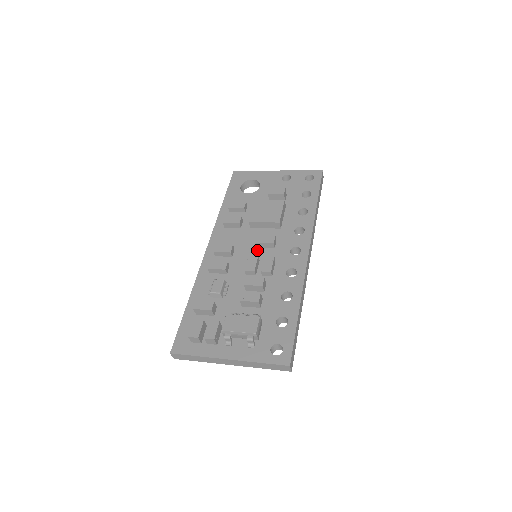
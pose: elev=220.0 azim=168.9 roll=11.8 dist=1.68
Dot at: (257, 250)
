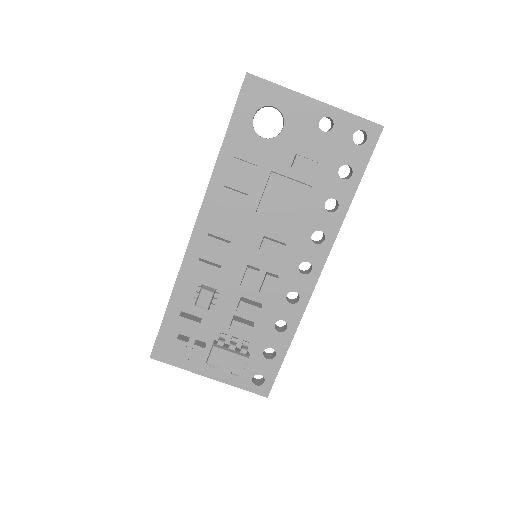
Dot at: (259, 252)
